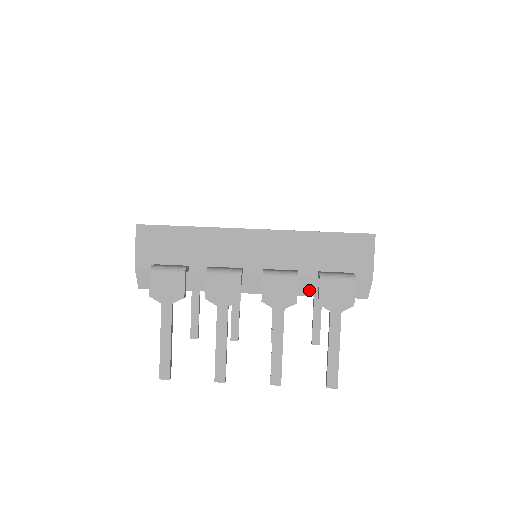
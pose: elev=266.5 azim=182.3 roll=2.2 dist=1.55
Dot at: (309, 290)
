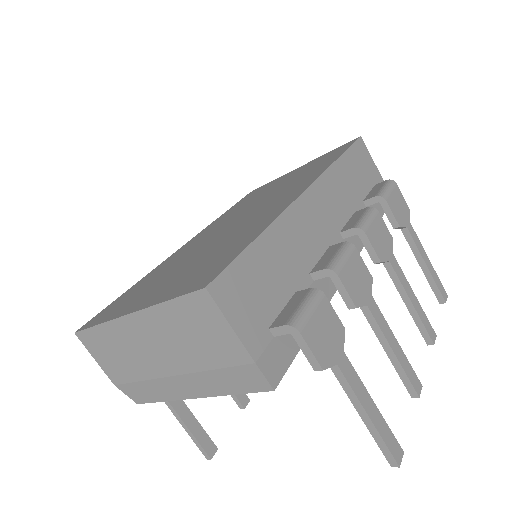
Dot at: occluded
